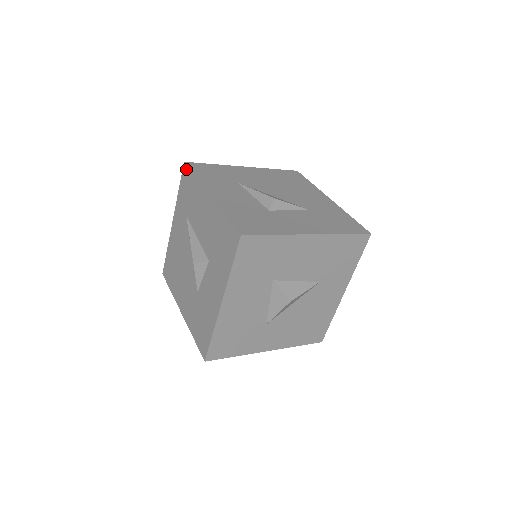
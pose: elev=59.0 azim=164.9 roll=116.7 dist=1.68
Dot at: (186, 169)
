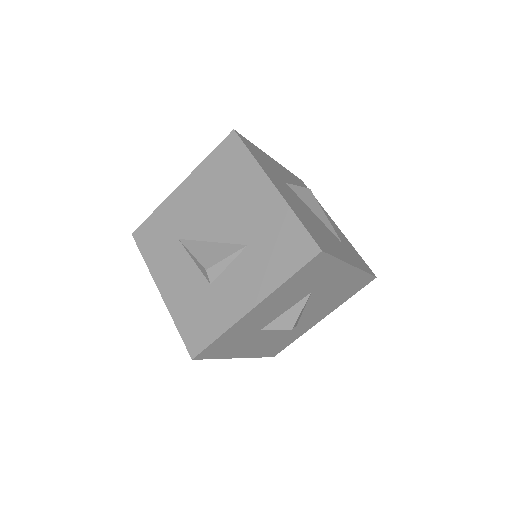
Dot at: occluded
